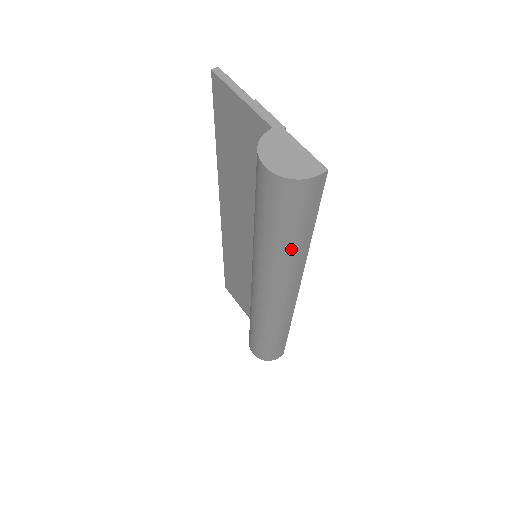
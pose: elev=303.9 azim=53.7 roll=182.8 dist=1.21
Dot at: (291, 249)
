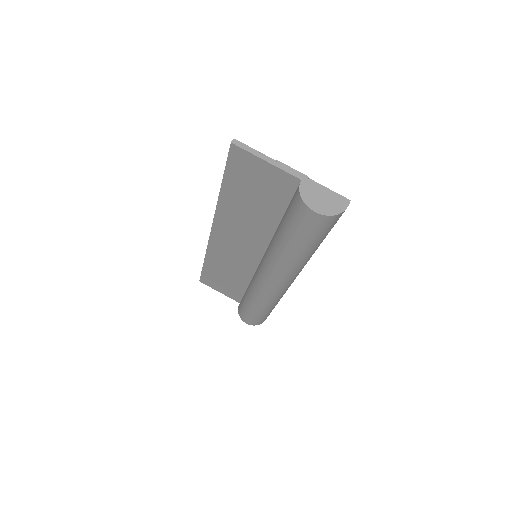
Dot at: (314, 251)
